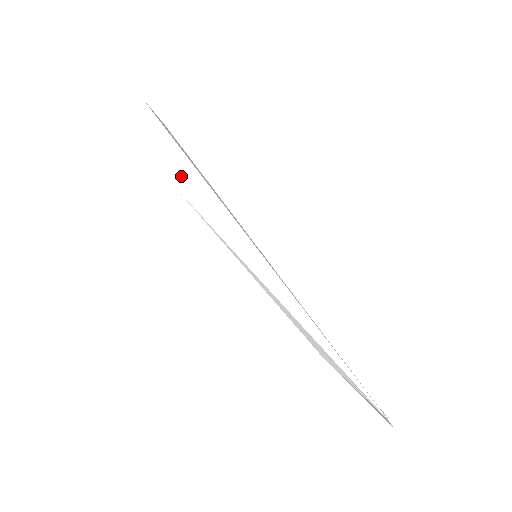
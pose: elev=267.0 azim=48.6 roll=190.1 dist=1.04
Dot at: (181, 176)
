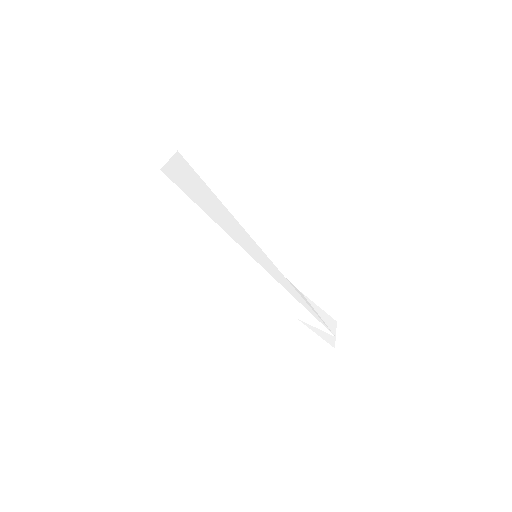
Dot at: (198, 221)
